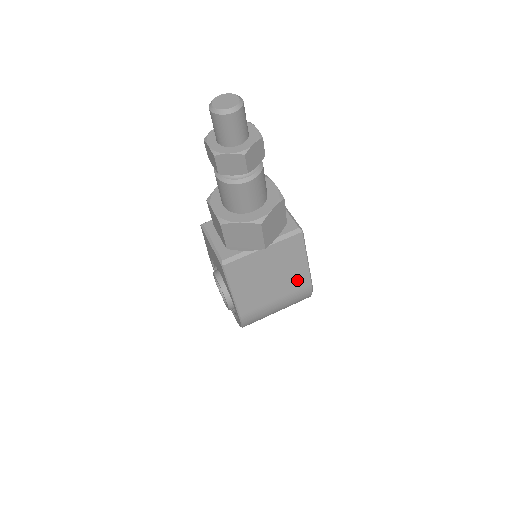
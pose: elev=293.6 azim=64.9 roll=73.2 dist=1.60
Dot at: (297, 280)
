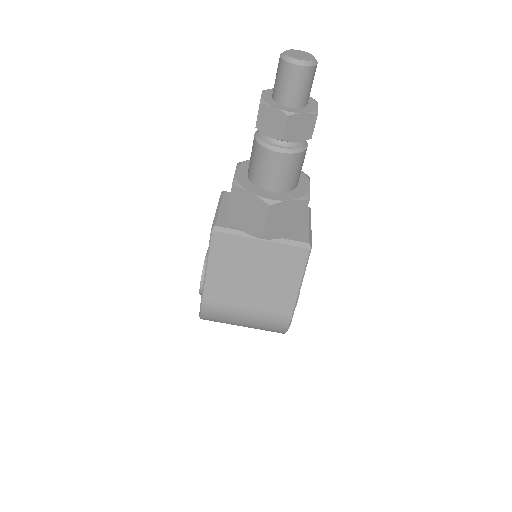
Dot at: (279, 300)
